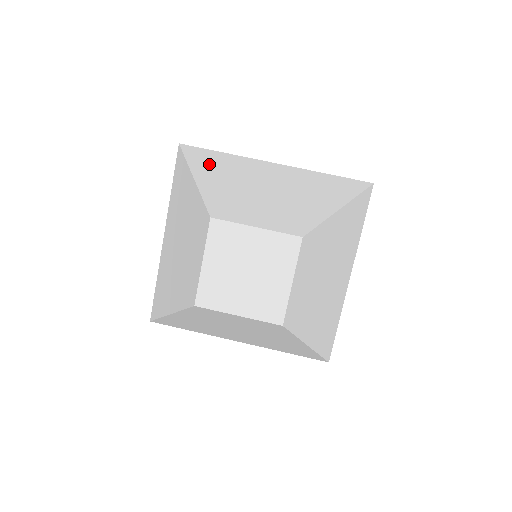
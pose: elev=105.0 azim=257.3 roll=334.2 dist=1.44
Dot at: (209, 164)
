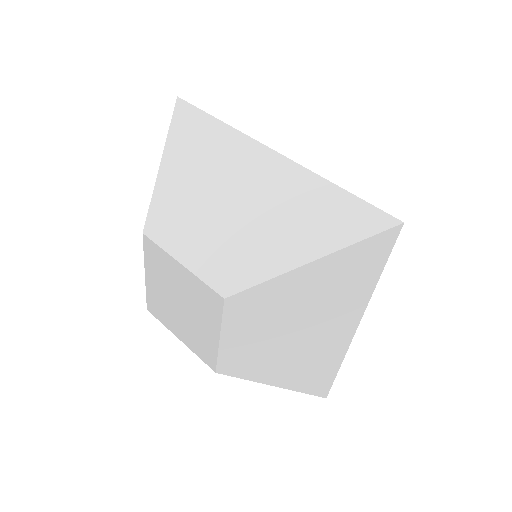
Dot at: (190, 140)
